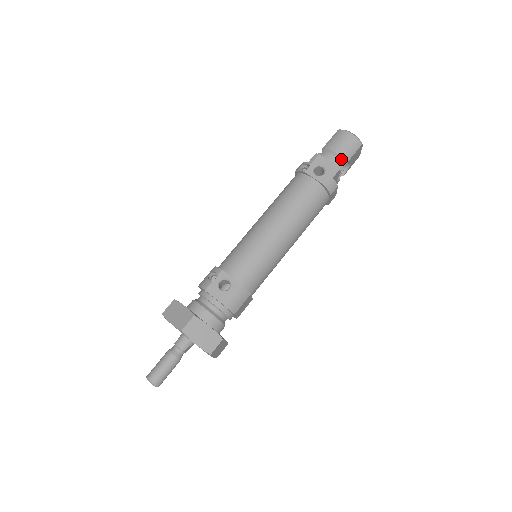
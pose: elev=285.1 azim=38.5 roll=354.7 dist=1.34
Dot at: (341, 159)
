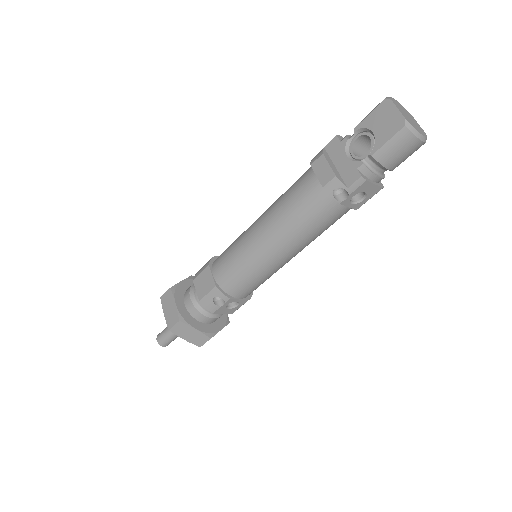
Dot at: (390, 170)
